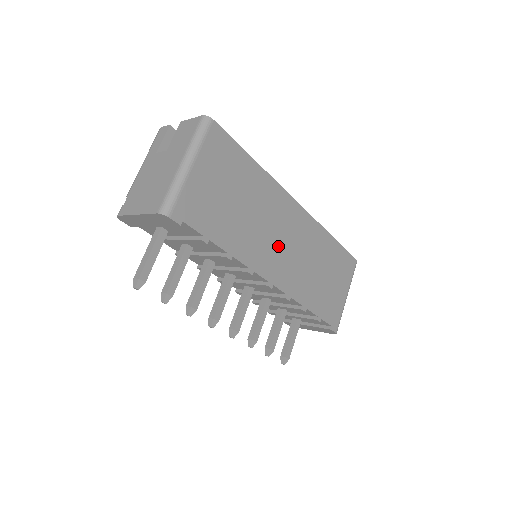
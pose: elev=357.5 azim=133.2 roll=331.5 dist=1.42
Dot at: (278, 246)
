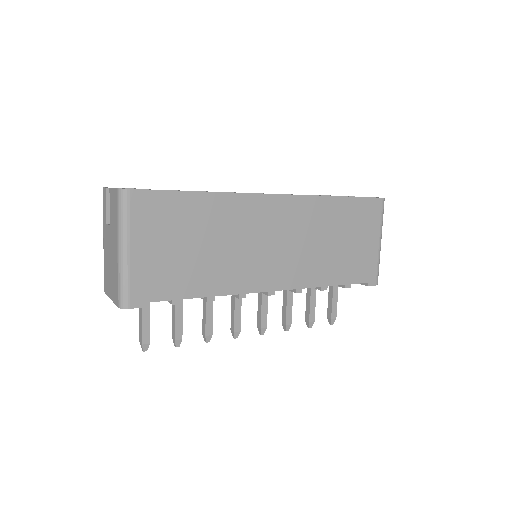
Dot at: (266, 253)
